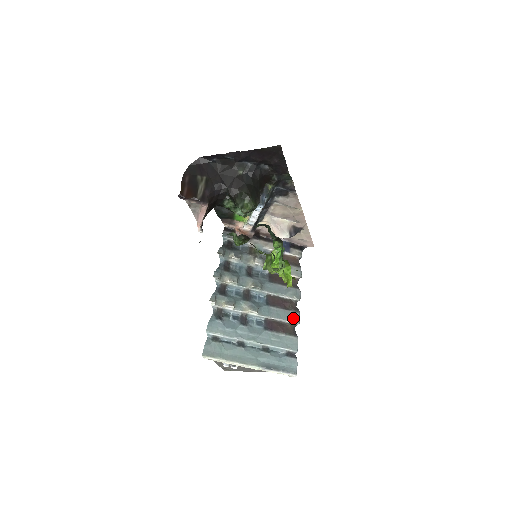
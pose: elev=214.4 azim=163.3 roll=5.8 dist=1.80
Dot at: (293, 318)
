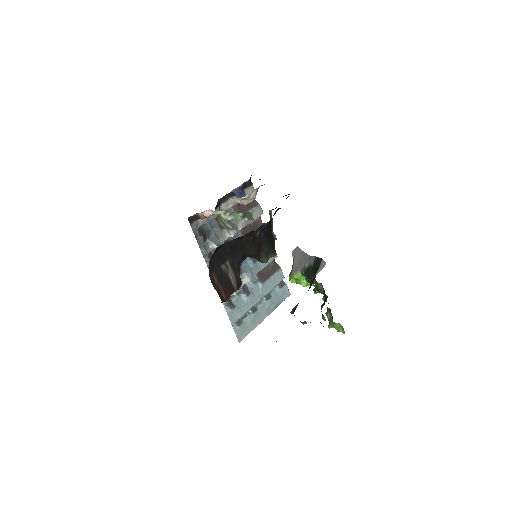
Dot at: occluded
